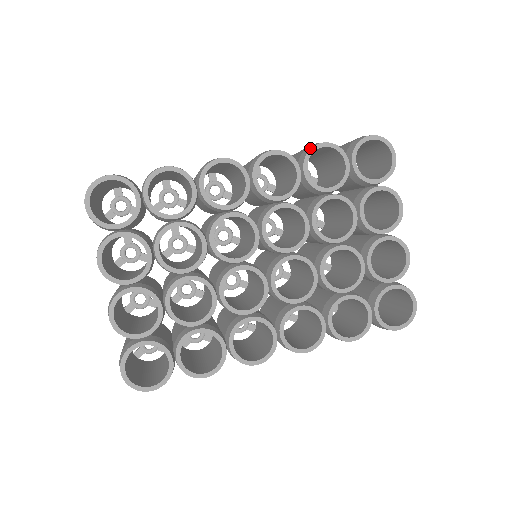
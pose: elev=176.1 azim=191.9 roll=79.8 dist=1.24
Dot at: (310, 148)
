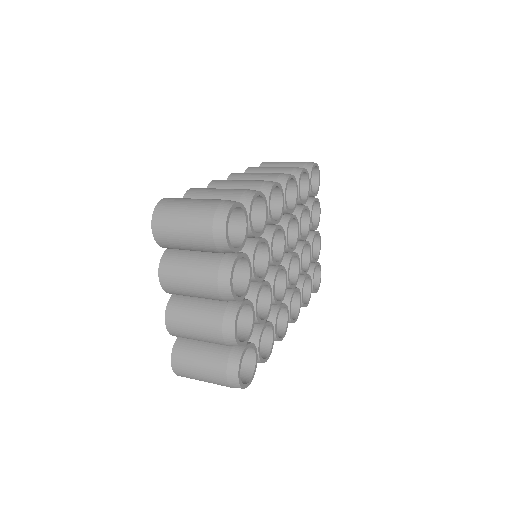
Dot at: (300, 173)
